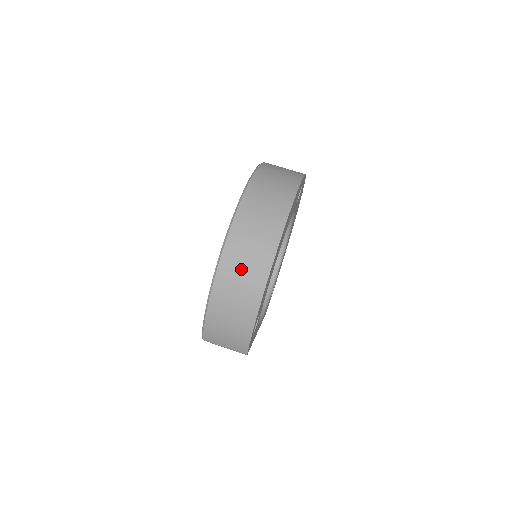
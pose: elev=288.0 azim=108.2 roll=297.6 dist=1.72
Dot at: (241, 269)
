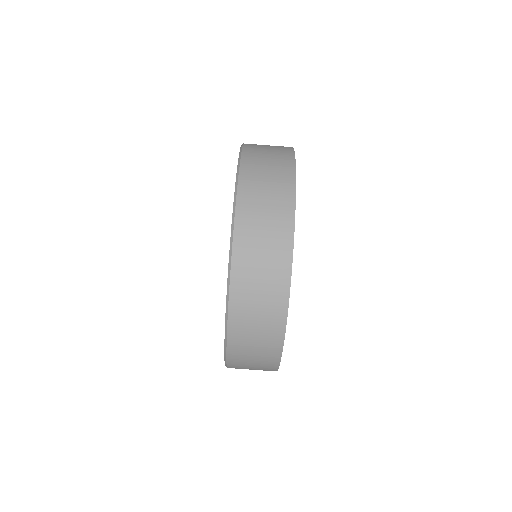
Dot at: occluded
